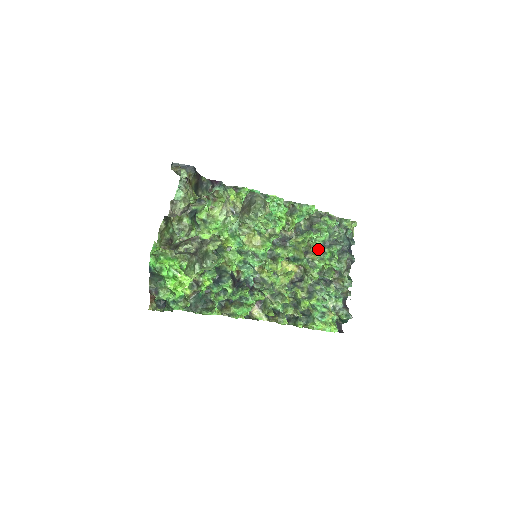
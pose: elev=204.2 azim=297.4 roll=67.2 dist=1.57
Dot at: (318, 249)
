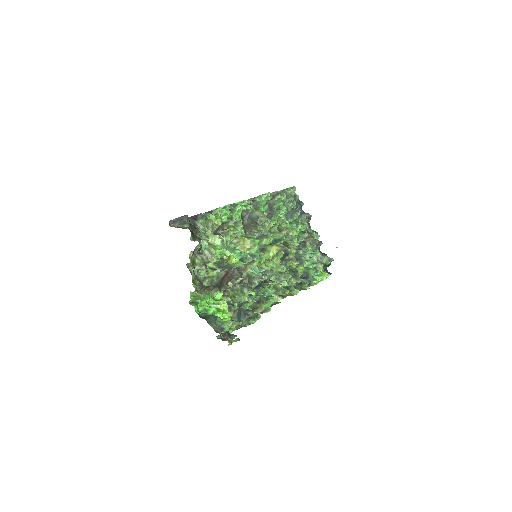
Dot at: occluded
